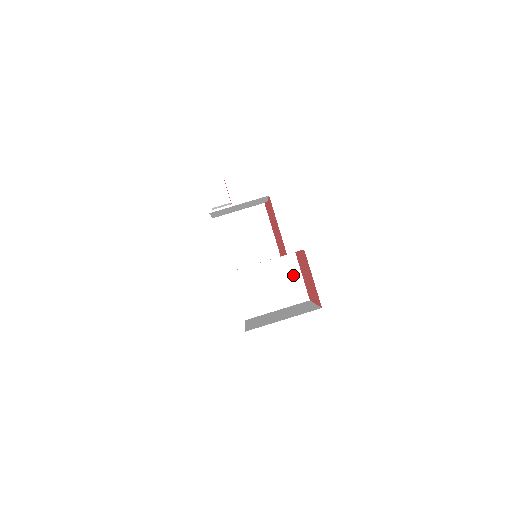
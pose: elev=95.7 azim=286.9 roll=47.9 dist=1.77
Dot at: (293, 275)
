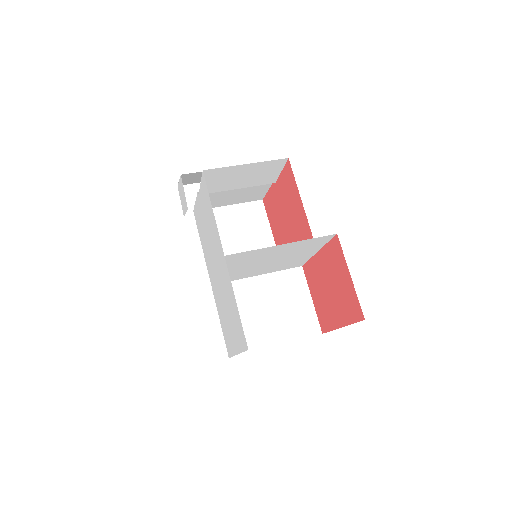
Dot at: (299, 297)
